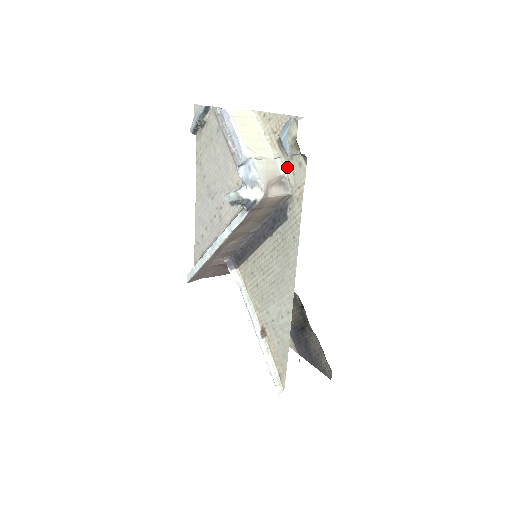
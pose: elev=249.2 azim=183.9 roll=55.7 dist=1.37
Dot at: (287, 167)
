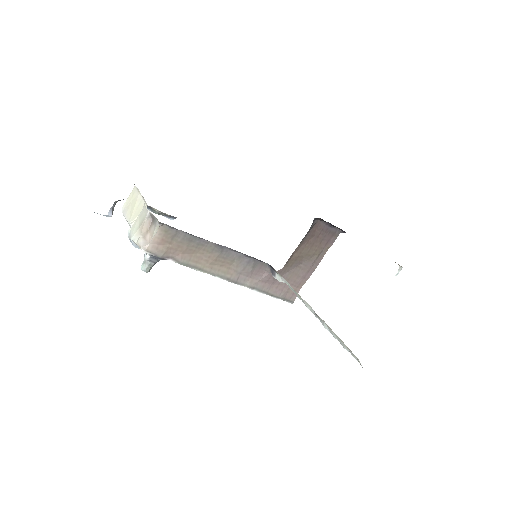
Dot at: occluded
